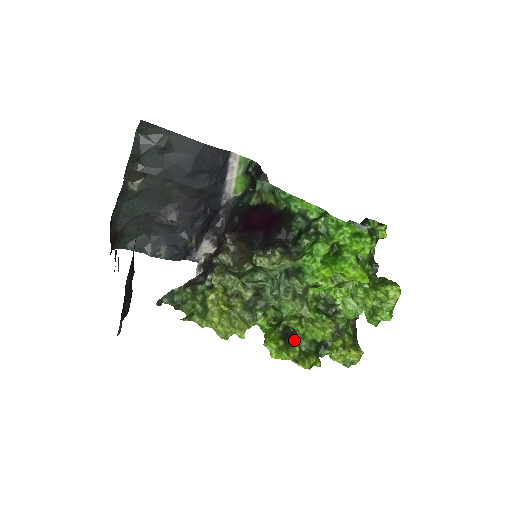
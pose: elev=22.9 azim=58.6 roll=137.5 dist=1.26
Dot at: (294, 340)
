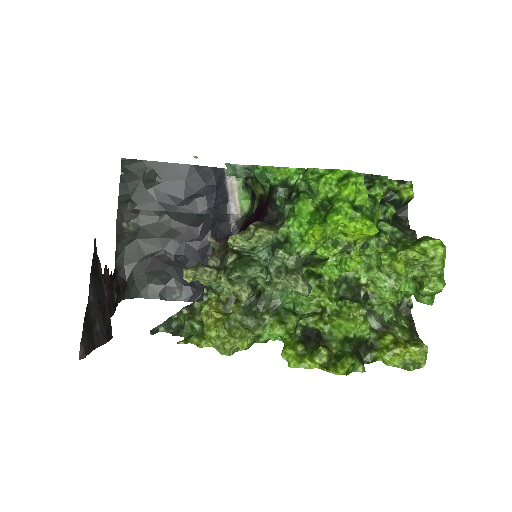
Dot at: (319, 342)
